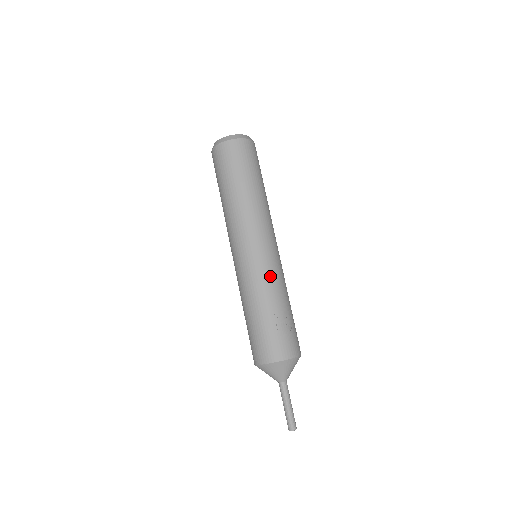
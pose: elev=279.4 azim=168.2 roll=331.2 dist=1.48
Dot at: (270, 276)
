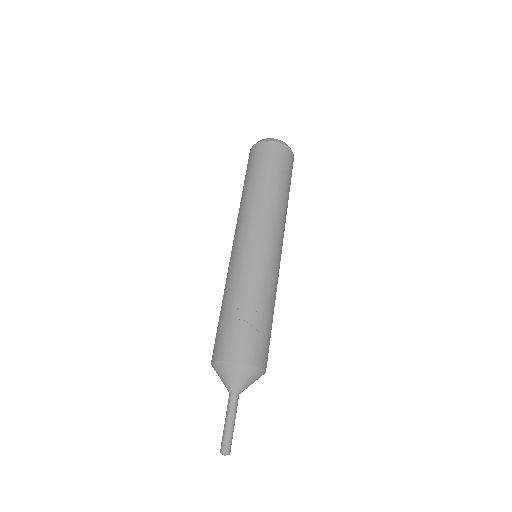
Dot at: (252, 271)
